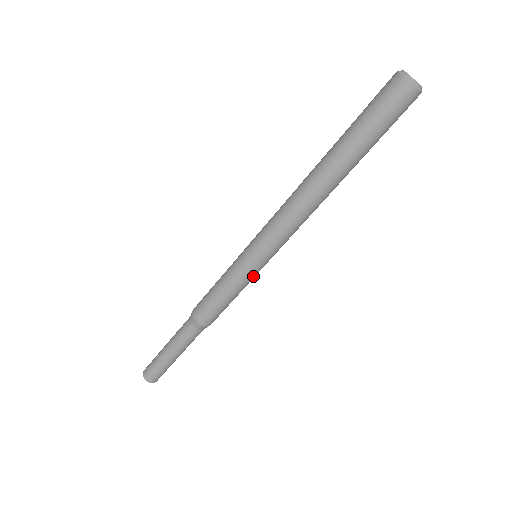
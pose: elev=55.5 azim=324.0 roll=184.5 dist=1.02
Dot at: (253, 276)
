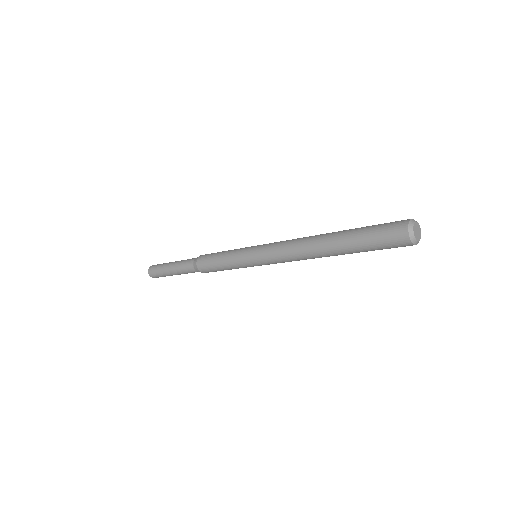
Dot at: occluded
